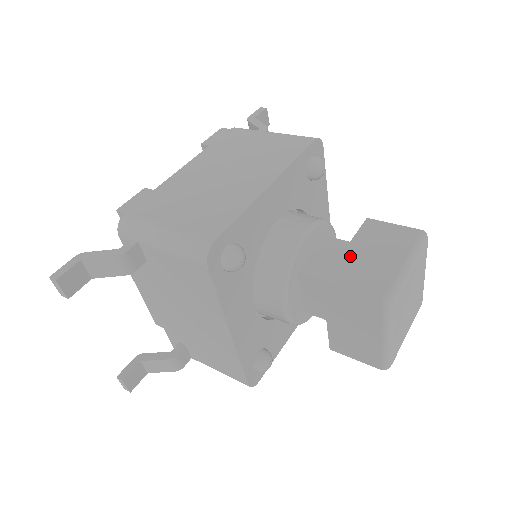
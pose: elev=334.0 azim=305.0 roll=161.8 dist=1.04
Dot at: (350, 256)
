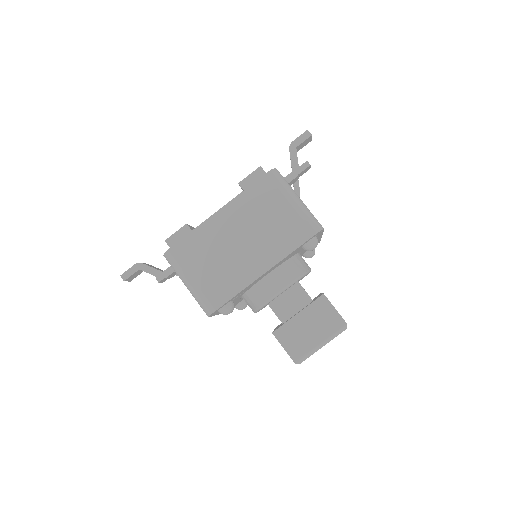
Dot at: (296, 322)
